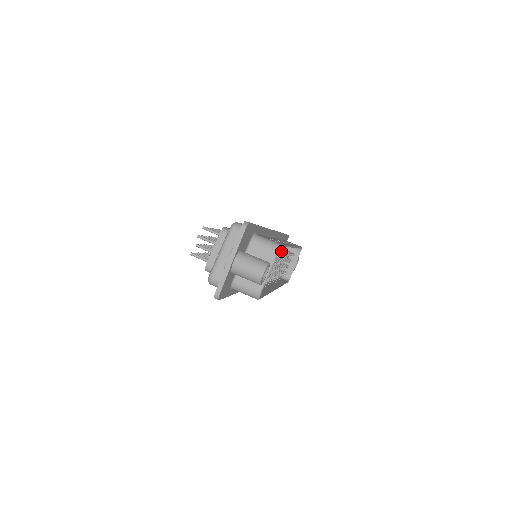
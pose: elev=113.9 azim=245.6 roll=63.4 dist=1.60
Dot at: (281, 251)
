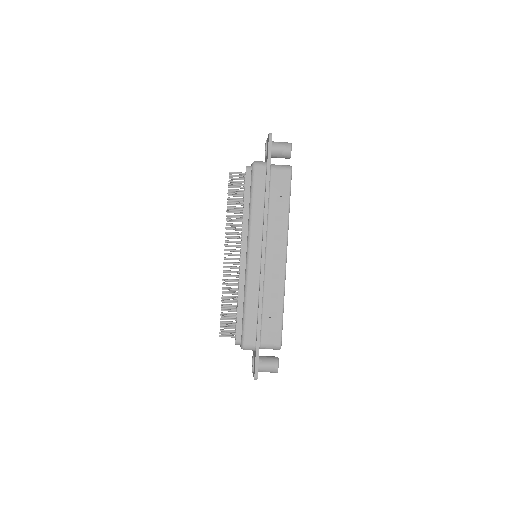
Dot at: occluded
